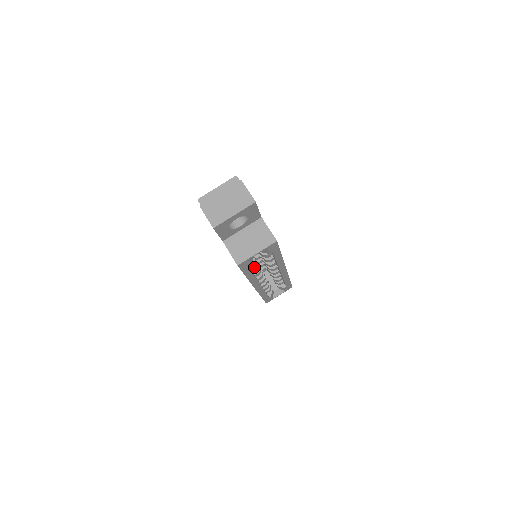
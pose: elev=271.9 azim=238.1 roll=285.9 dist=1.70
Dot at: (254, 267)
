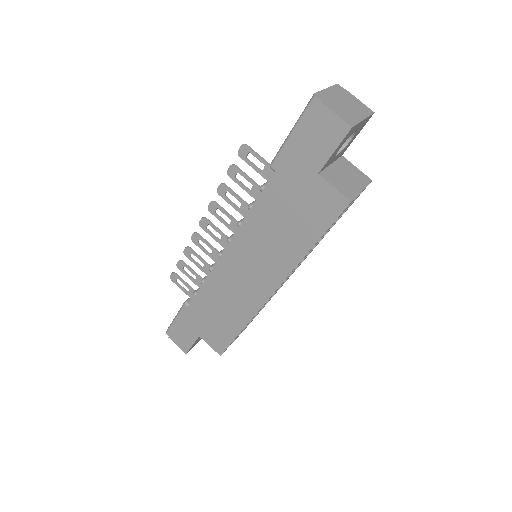
Dot at: occluded
